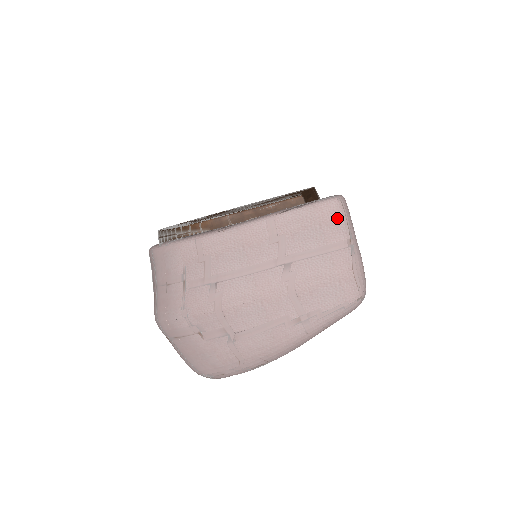
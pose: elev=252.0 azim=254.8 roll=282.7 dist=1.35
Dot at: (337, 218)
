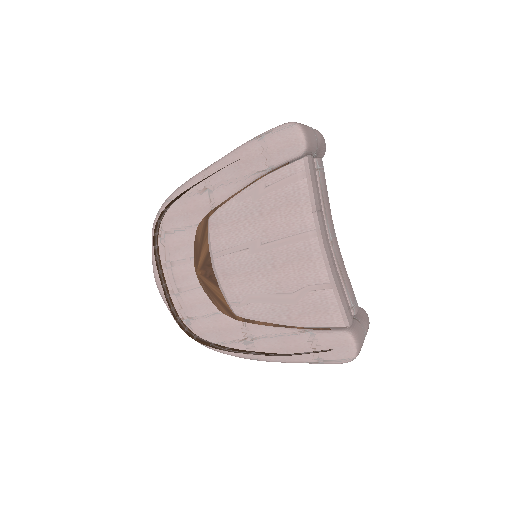
Dot at: occluded
